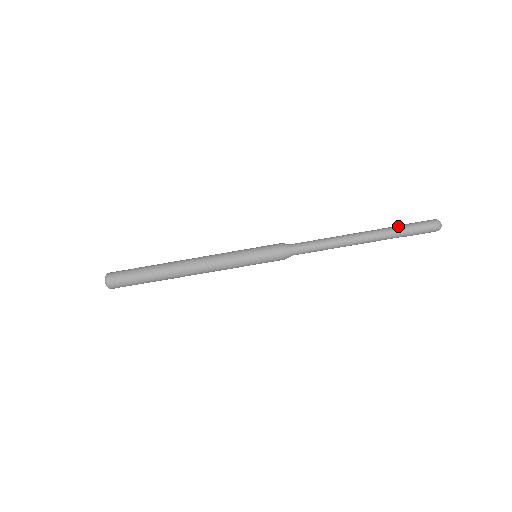
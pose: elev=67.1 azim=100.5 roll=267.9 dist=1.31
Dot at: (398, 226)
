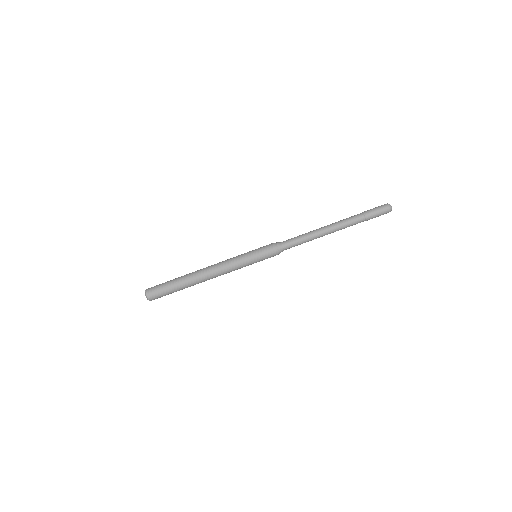
Dot at: (359, 214)
